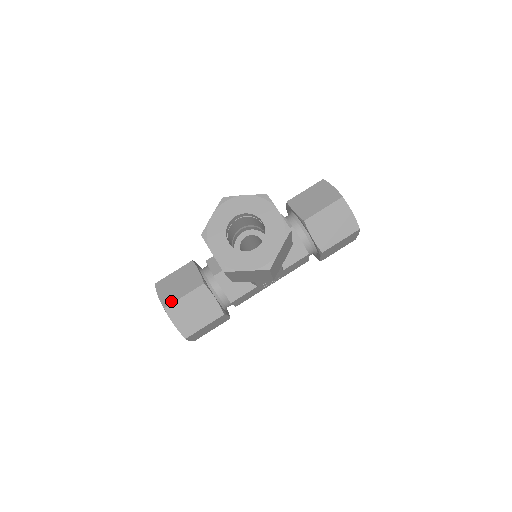
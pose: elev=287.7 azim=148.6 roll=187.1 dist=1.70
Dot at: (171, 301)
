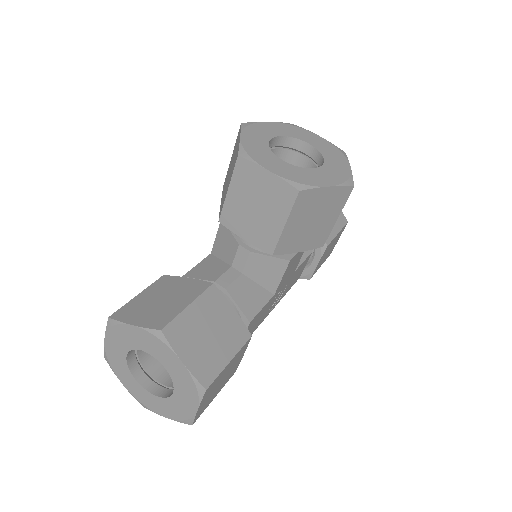
Dot at: (168, 318)
